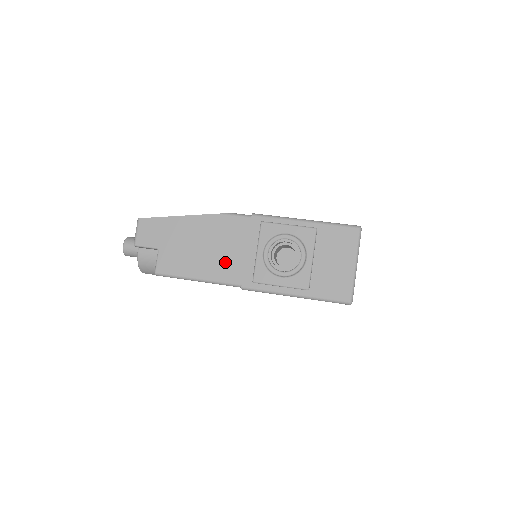
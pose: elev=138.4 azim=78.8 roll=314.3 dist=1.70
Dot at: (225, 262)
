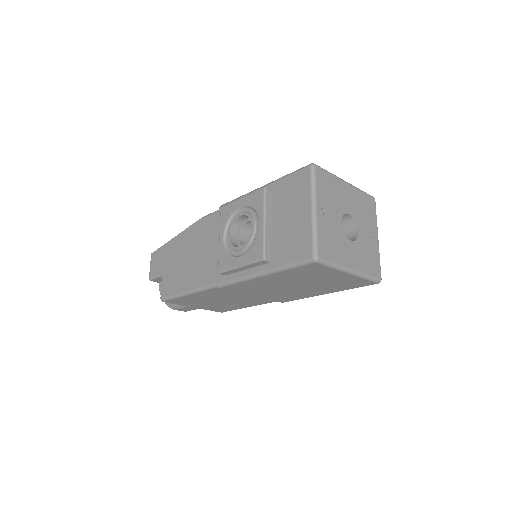
Dot at: (204, 265)
